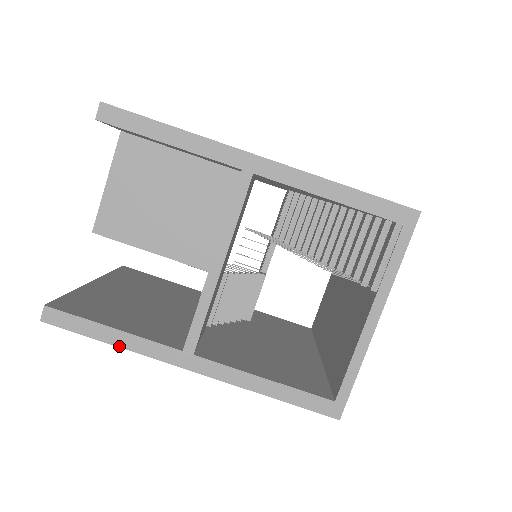
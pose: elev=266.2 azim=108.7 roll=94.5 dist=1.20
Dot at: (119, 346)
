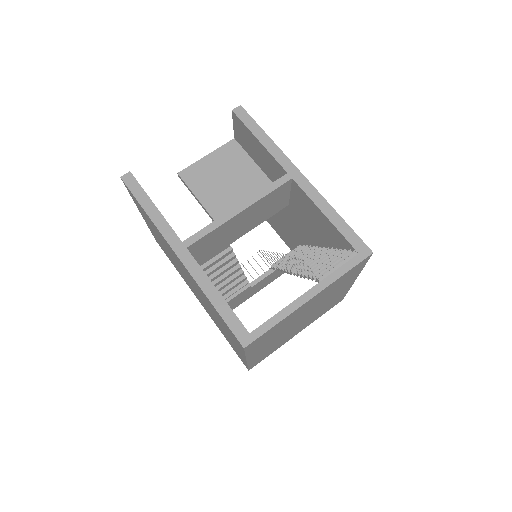
Dot at: (150, 216)
